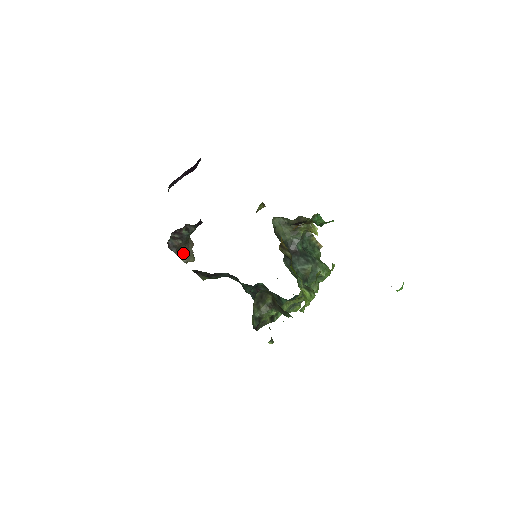
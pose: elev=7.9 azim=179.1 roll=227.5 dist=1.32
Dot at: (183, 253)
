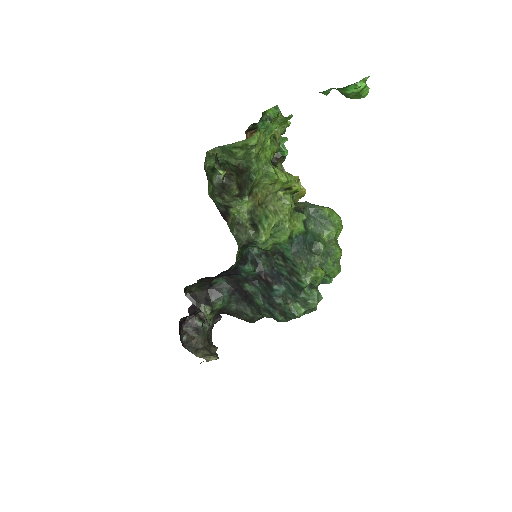
Dot at: (202, 351)
